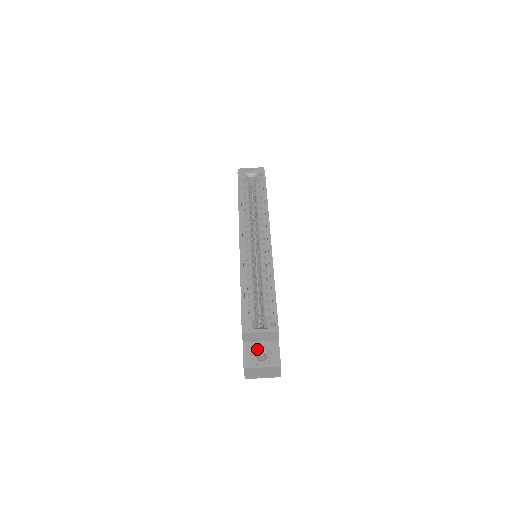
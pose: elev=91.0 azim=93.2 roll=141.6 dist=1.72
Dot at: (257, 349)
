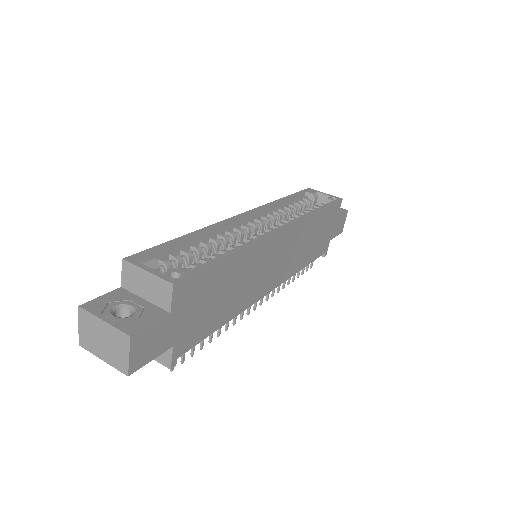
Dot at: (128, 302)
